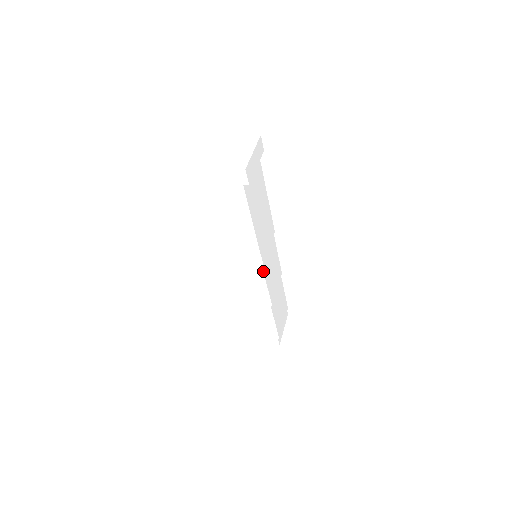
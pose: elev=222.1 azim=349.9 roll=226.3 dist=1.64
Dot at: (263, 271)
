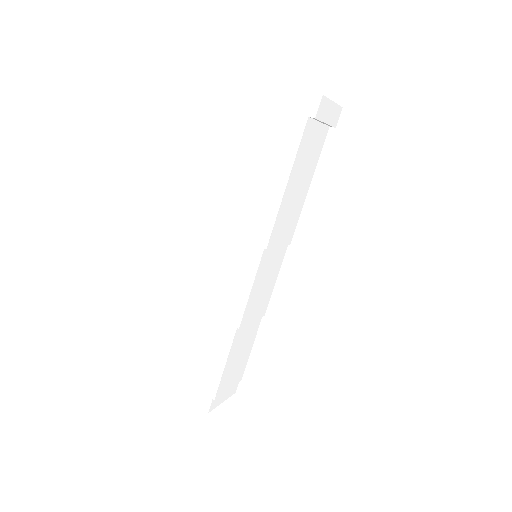
Dot at: (260, 261)
